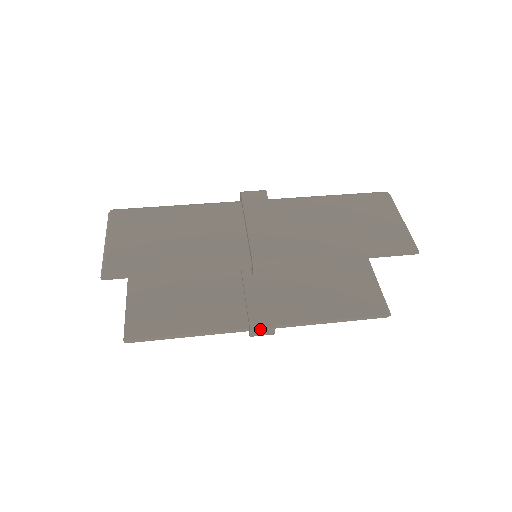
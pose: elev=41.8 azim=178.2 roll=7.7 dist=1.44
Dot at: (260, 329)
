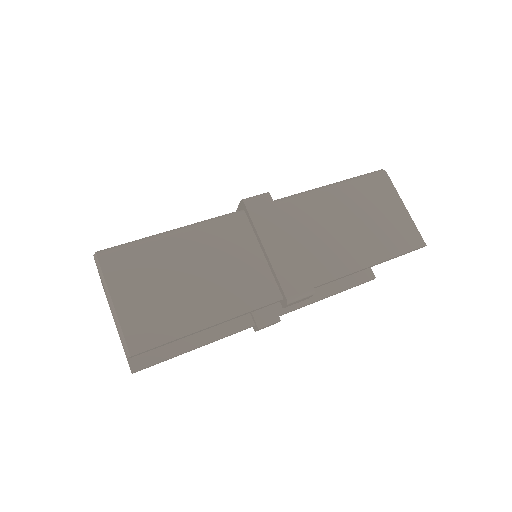
Dot at: (267, 325)
